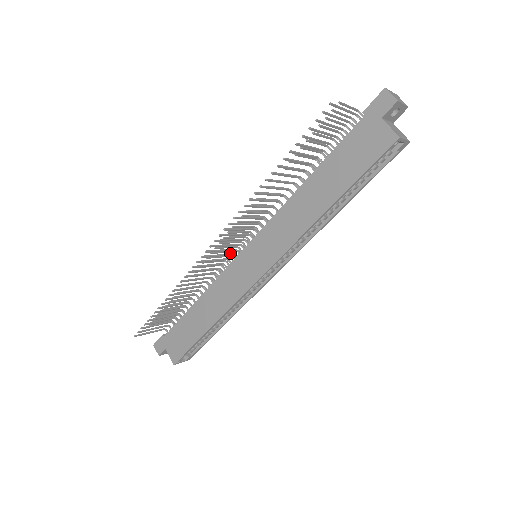
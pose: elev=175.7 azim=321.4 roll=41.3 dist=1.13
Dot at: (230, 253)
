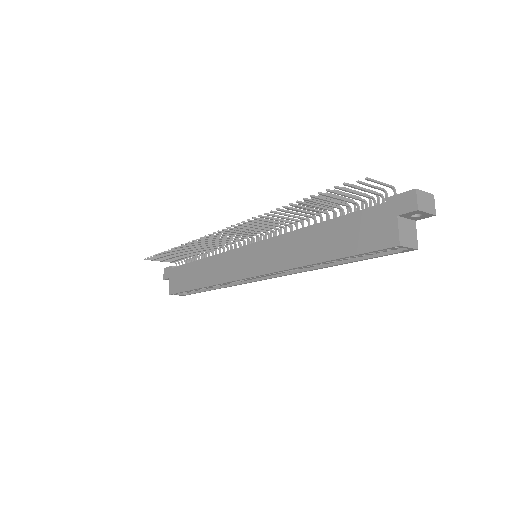
Dot at: occluded
